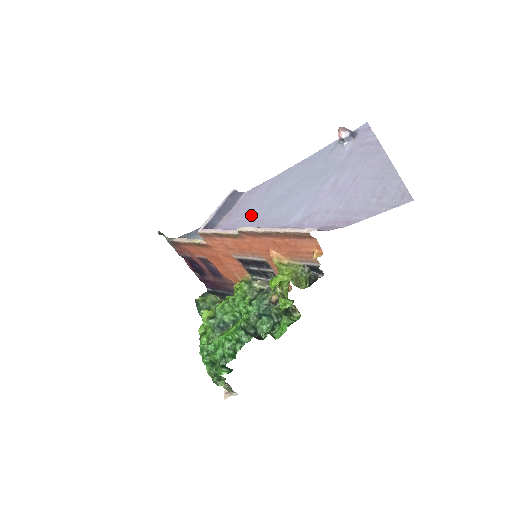
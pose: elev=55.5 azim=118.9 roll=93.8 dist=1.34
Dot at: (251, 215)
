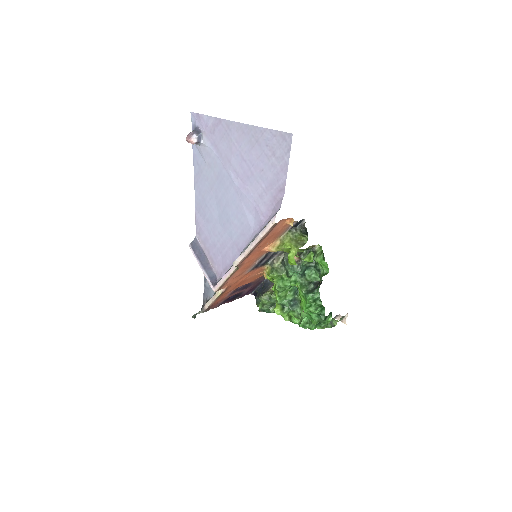
Dot at: (223, 246)
